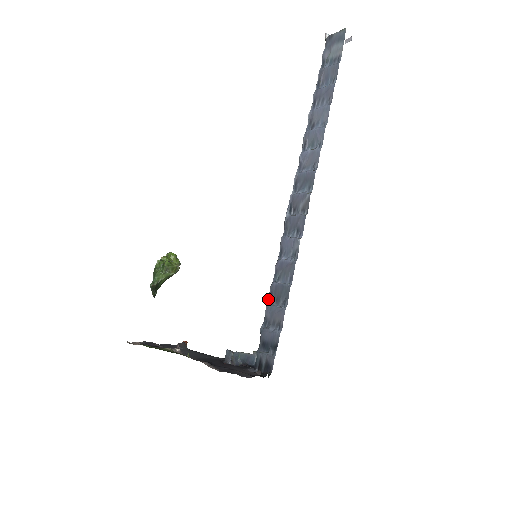
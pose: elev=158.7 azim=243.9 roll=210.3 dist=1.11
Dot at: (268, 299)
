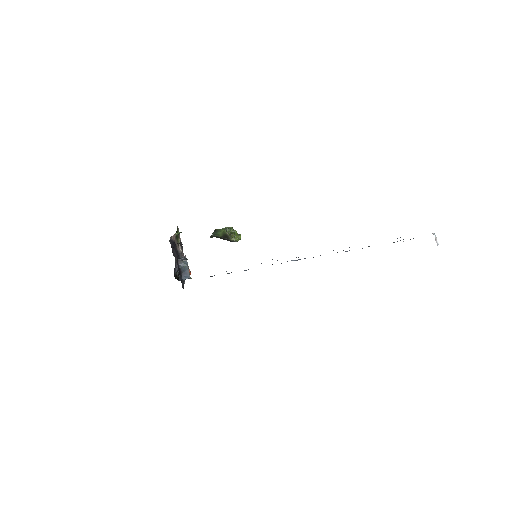
Dot at: occluded
